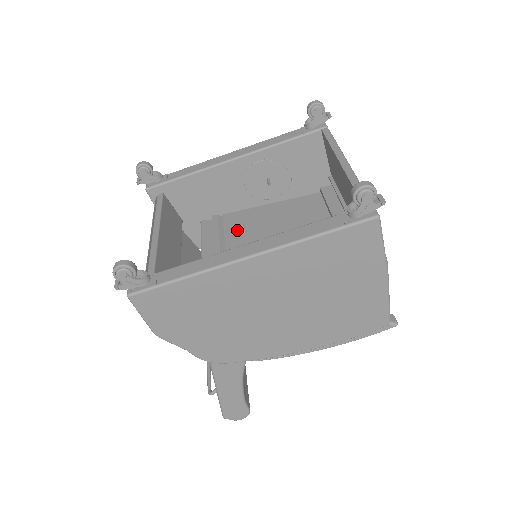
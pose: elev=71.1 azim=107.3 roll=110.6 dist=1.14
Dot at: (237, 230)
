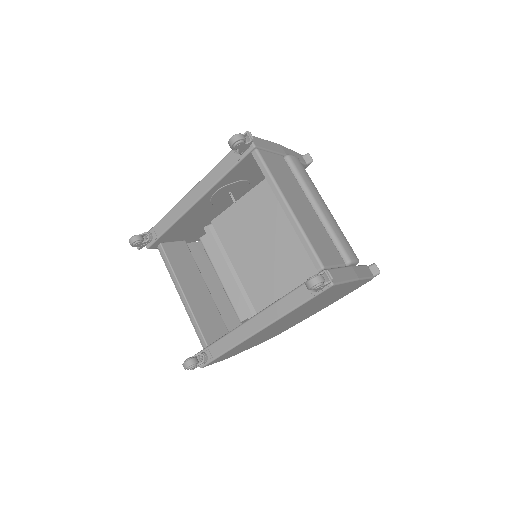
Dot at: (230, 239)
